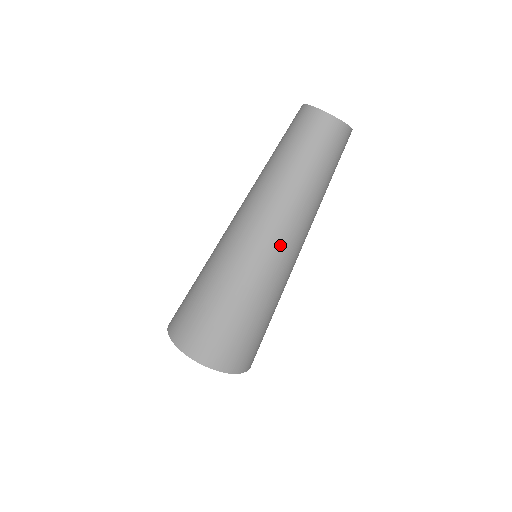
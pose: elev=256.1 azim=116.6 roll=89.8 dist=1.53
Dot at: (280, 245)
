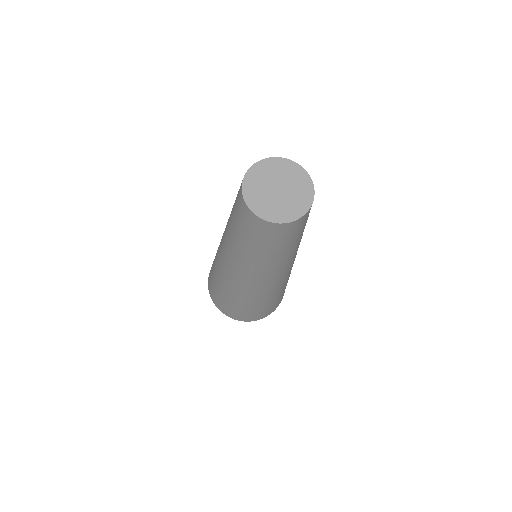
Dot at: (269, 283)
